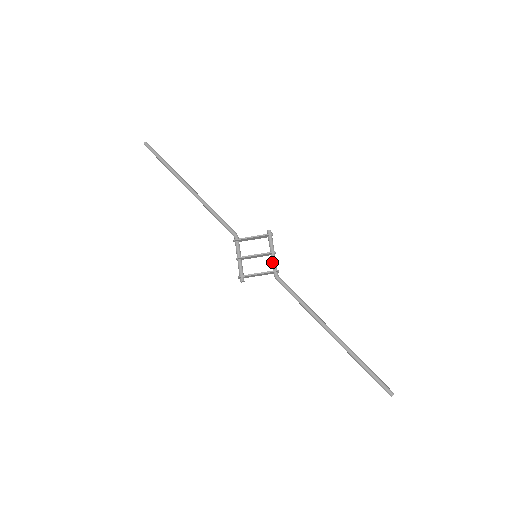
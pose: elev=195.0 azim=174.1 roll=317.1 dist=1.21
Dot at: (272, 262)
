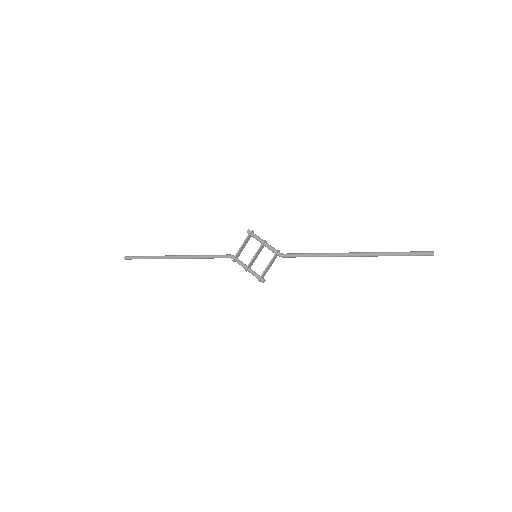
Dot at: (269, 249)
